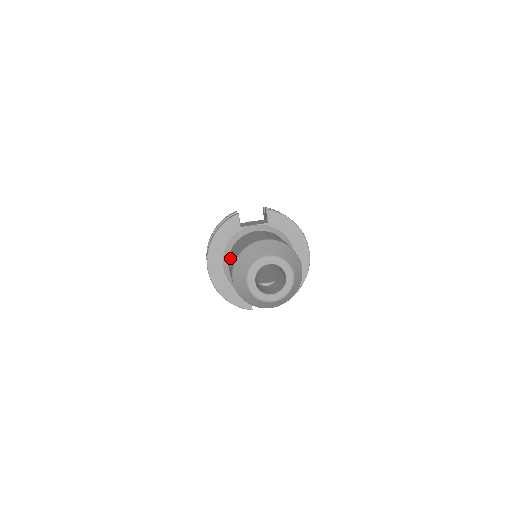
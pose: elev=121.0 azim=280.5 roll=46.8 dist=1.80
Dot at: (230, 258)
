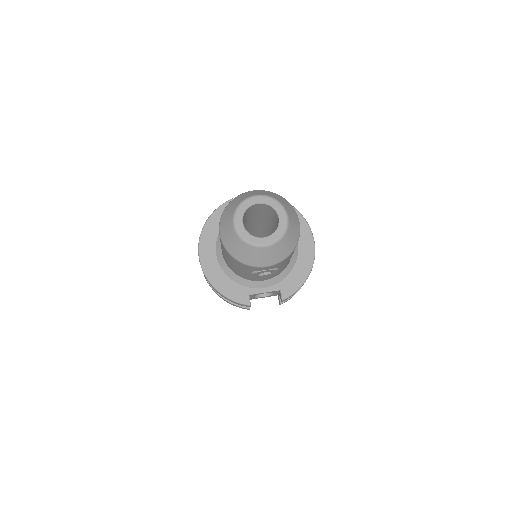
Dot at: occluded
